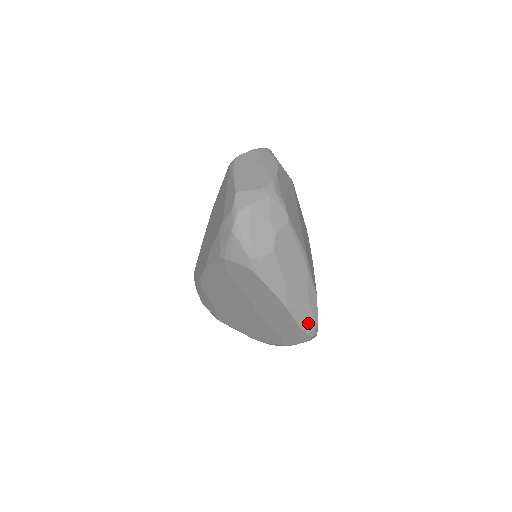
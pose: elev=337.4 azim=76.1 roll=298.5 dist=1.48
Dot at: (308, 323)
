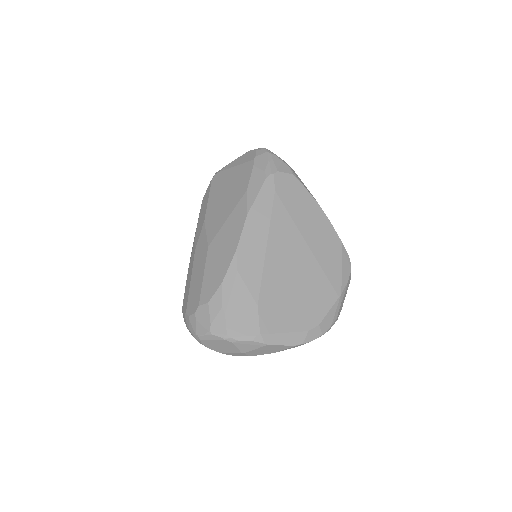
Dot at: occluded
